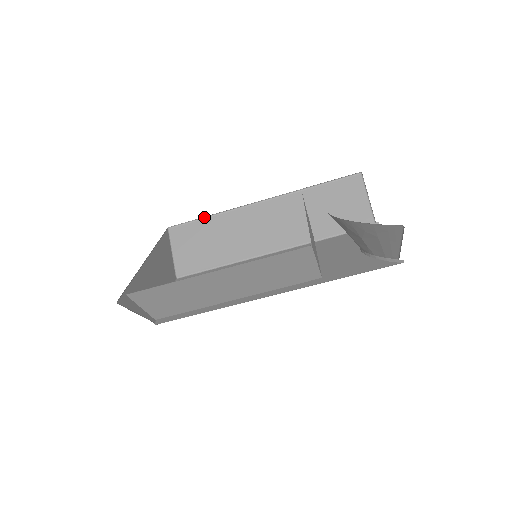
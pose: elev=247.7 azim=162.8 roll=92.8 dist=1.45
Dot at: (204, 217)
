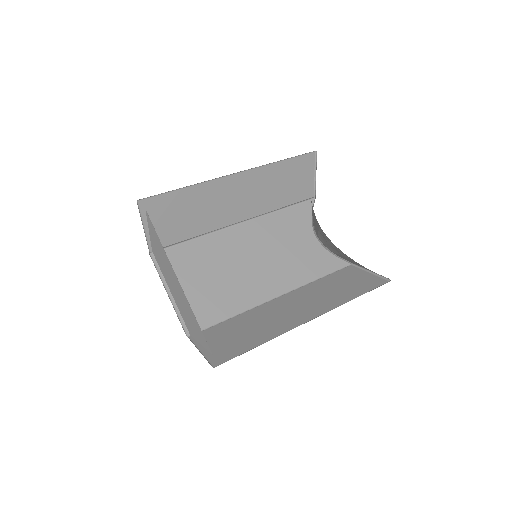
Dot at: occluded
